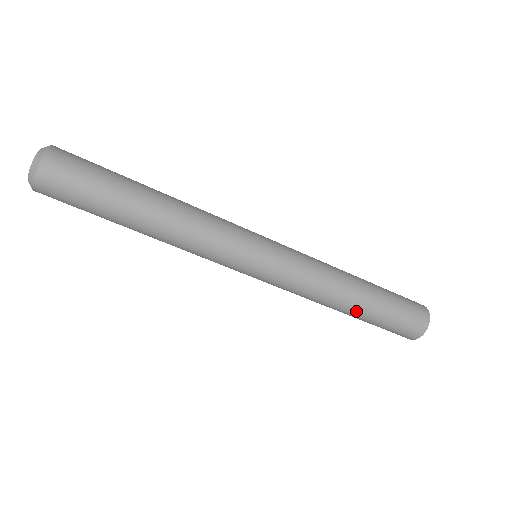
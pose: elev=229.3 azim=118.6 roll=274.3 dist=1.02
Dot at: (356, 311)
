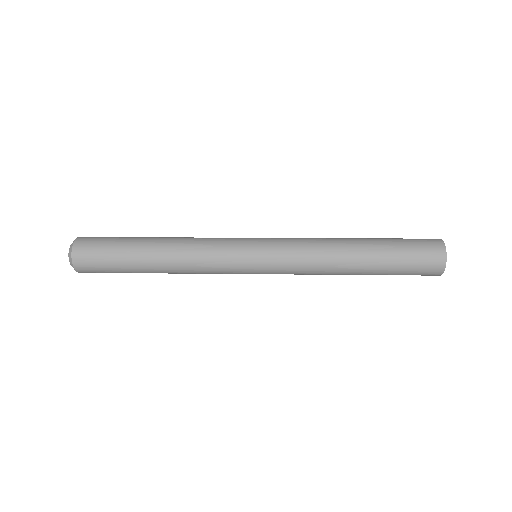
Dot at: (363, 272)
